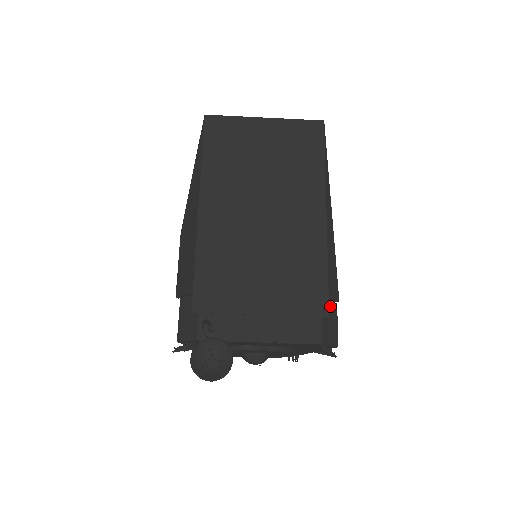
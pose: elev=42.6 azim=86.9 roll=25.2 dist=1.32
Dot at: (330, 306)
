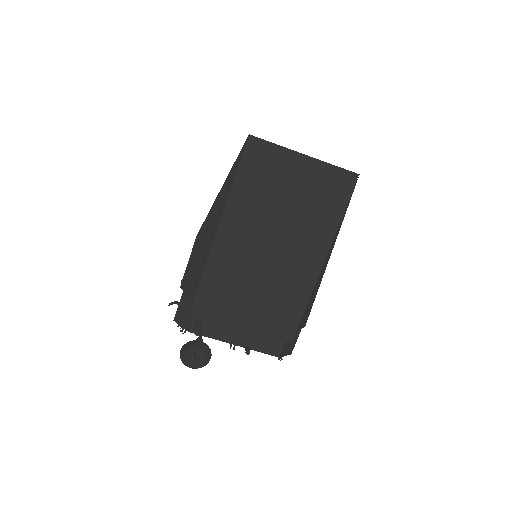
Dot at: occluded
